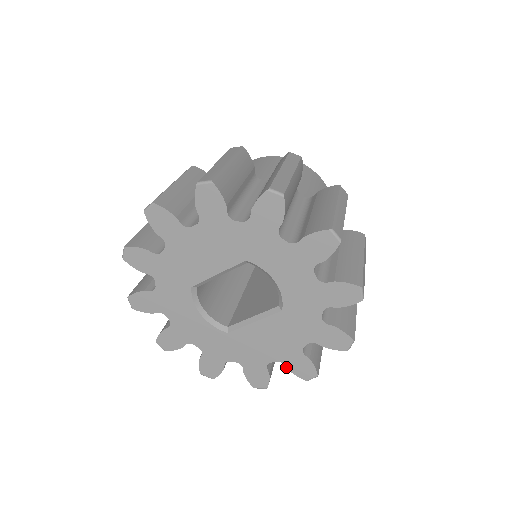
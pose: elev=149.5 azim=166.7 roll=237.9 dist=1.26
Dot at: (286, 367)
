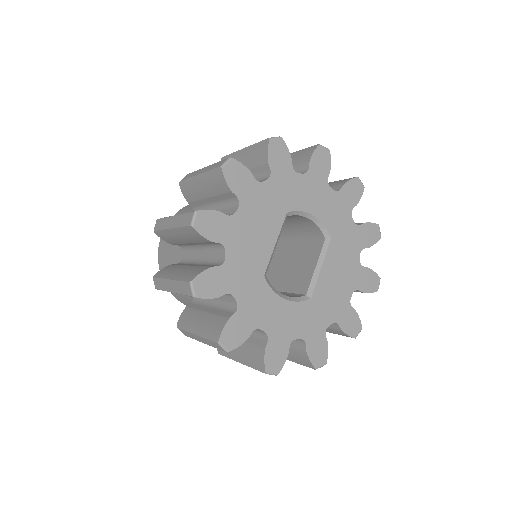
Dot at: (361, 291)
